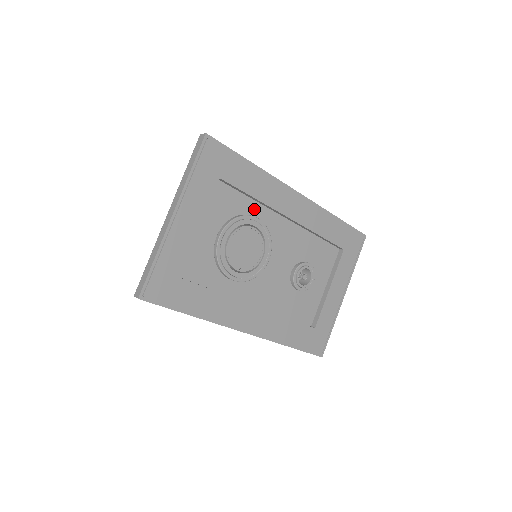
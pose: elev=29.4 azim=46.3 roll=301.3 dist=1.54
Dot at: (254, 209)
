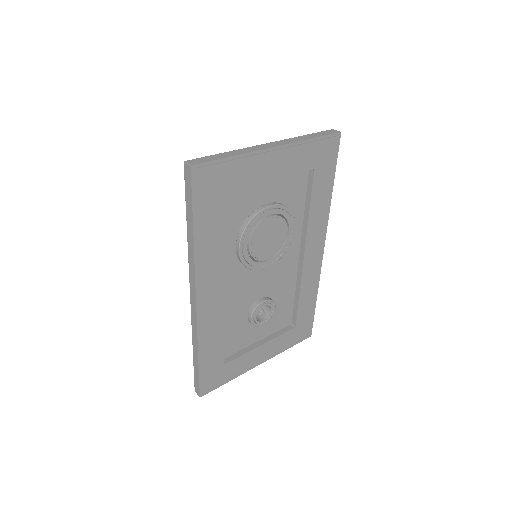
Dot at: (297, 221)
